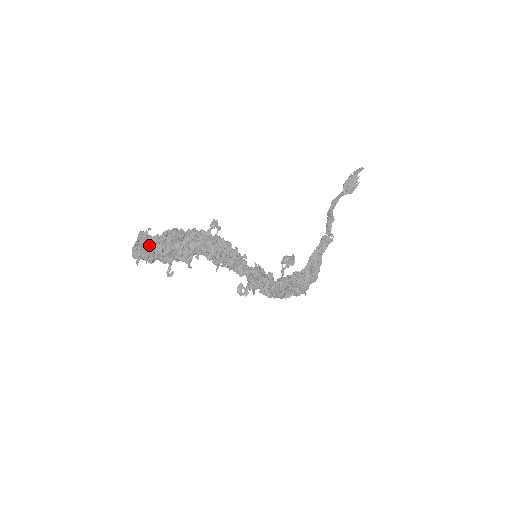
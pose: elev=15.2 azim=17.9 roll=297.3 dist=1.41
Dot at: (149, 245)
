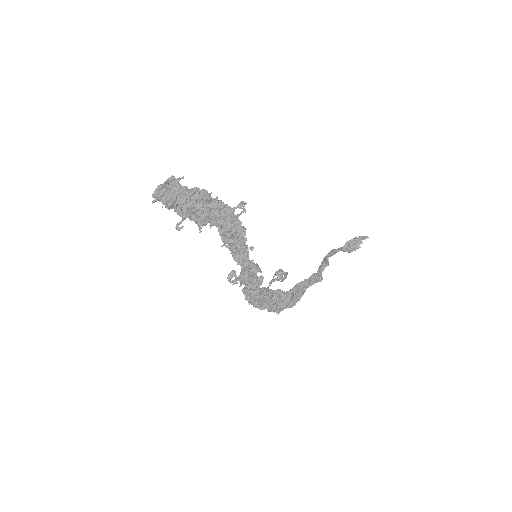
Dot at: (175, 191)
